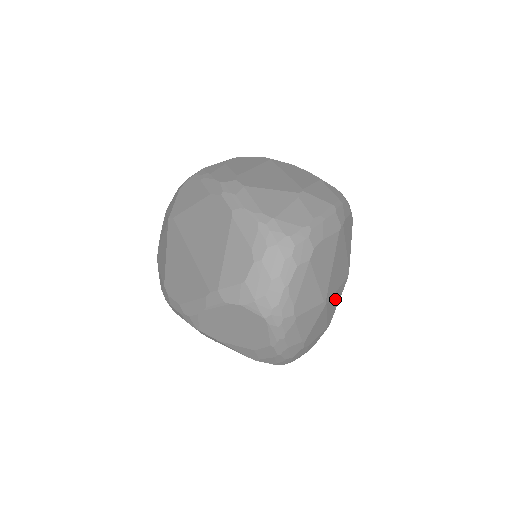
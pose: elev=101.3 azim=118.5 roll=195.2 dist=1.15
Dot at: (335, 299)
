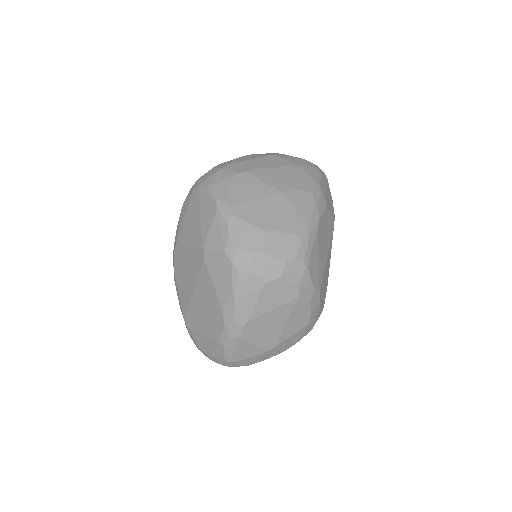
Dot at: occluded
